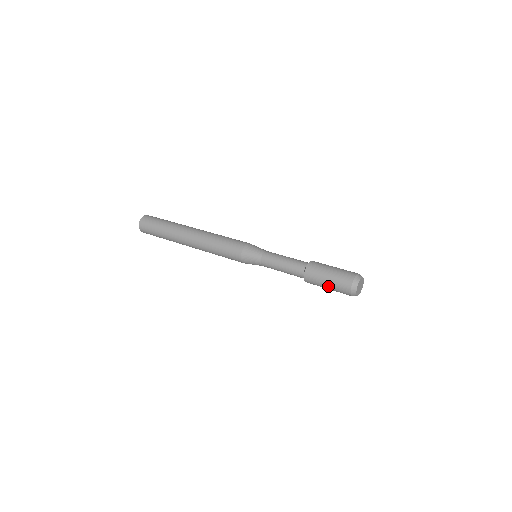
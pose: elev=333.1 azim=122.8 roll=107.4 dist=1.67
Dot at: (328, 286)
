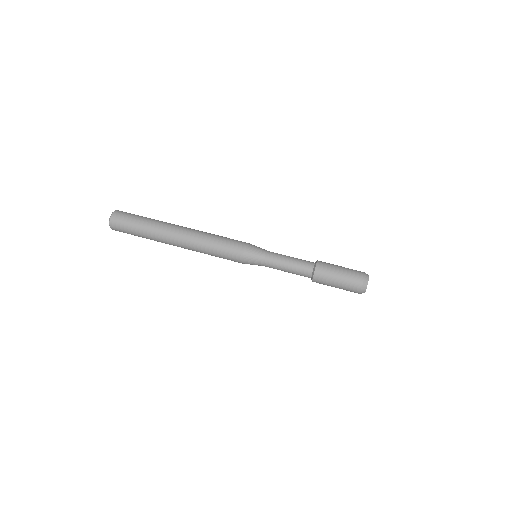
Dot at: occluded
